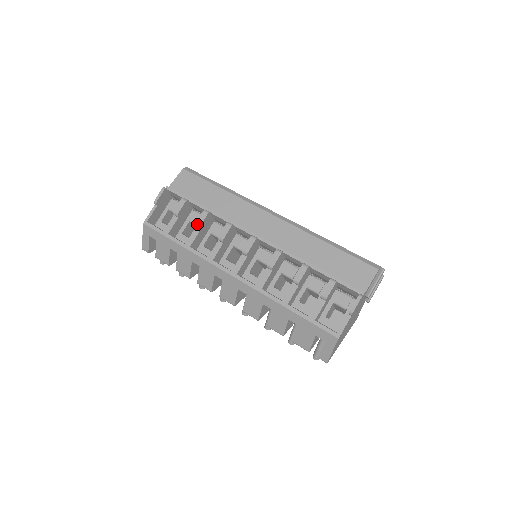
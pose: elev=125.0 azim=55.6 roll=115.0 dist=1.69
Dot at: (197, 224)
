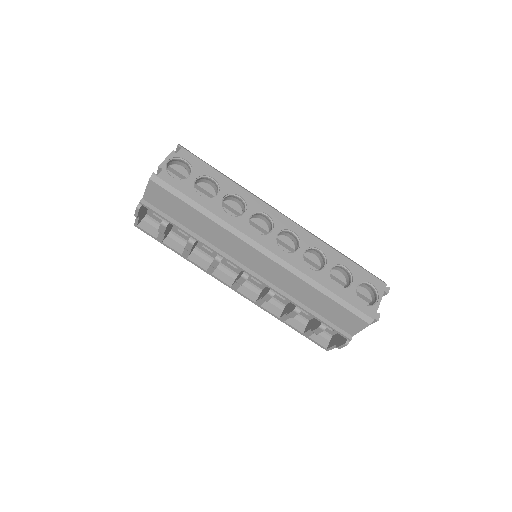
Dot at: (186, 249)
